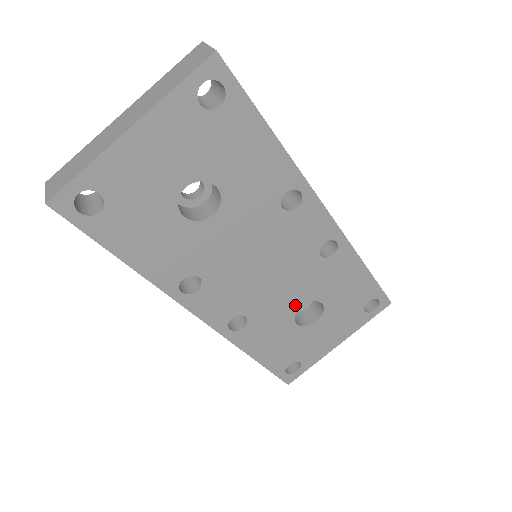
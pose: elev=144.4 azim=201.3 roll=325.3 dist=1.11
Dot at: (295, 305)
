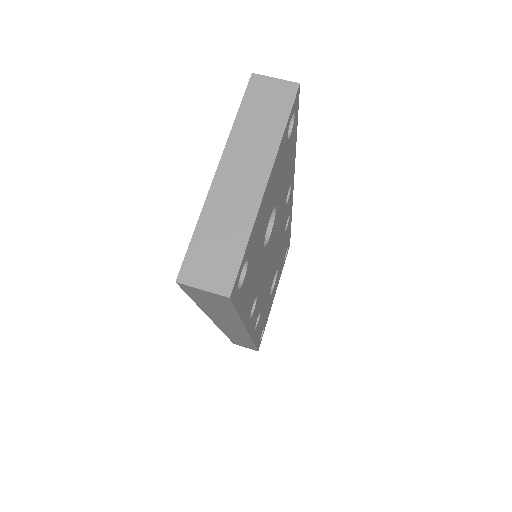
Dot at: (272, 281)
